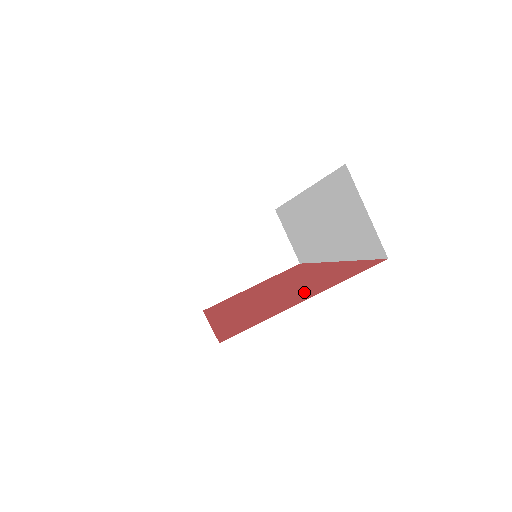
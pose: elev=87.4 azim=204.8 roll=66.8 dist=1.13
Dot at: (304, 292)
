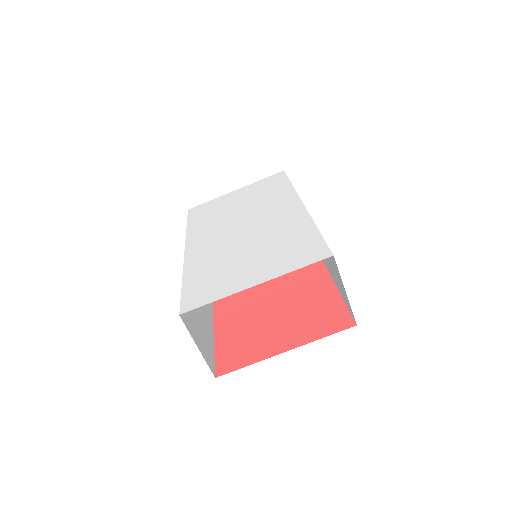
Dot at: (287, 328)
